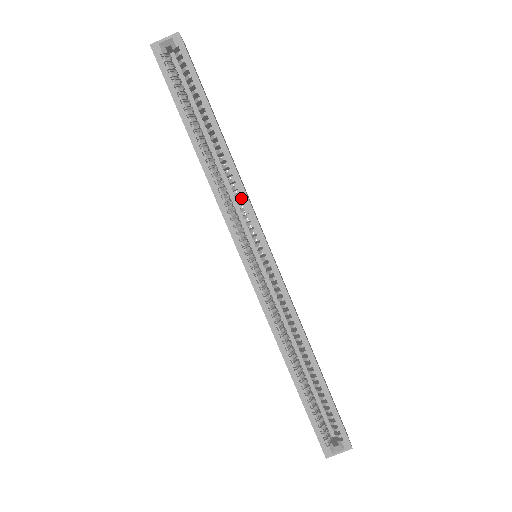
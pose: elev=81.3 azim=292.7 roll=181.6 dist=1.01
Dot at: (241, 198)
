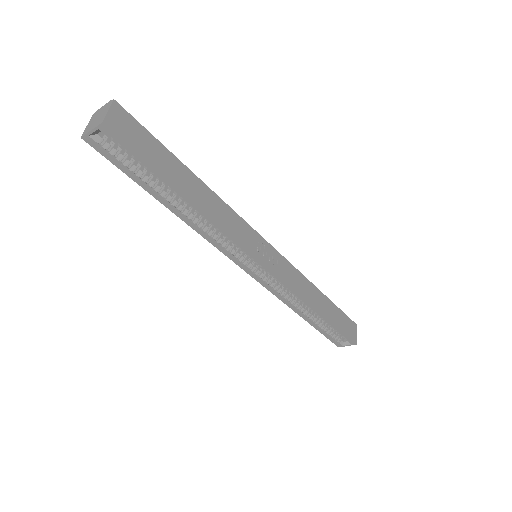
Dot at: occluded
